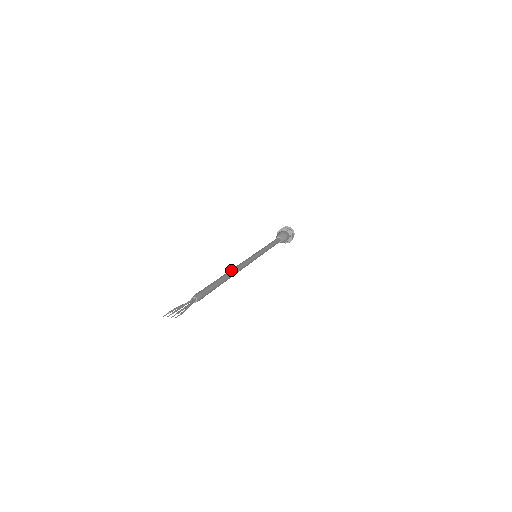
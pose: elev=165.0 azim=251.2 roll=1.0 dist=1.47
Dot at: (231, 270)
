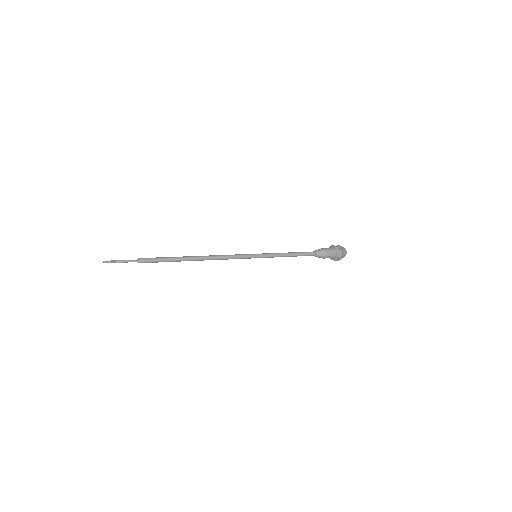
Dot at: occluded
